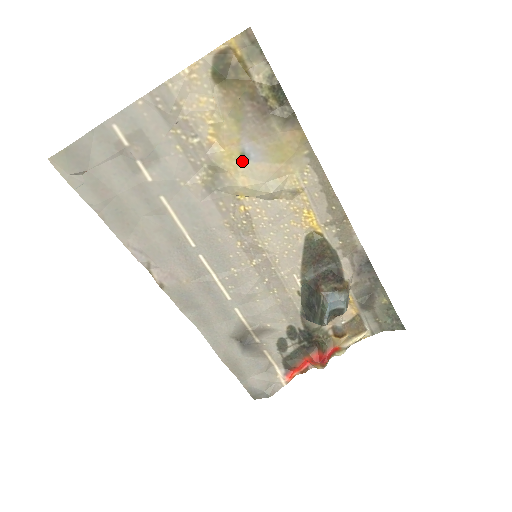
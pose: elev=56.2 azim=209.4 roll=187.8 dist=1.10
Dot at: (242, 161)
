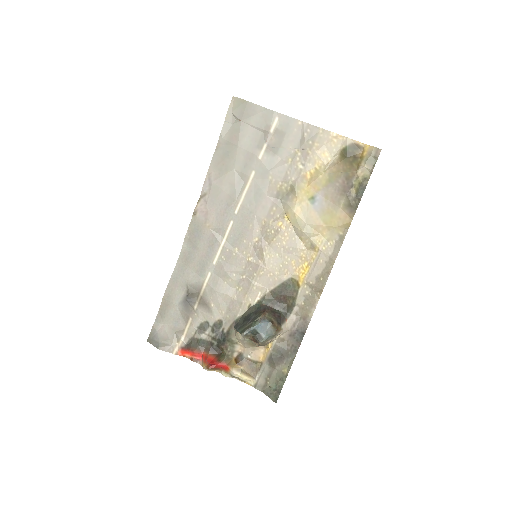
Dot at: (309, 201)
